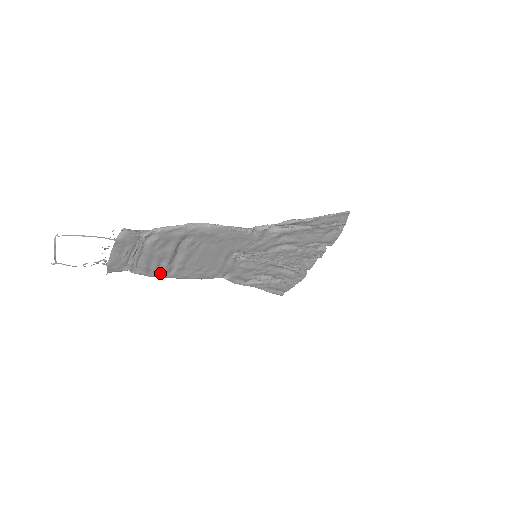
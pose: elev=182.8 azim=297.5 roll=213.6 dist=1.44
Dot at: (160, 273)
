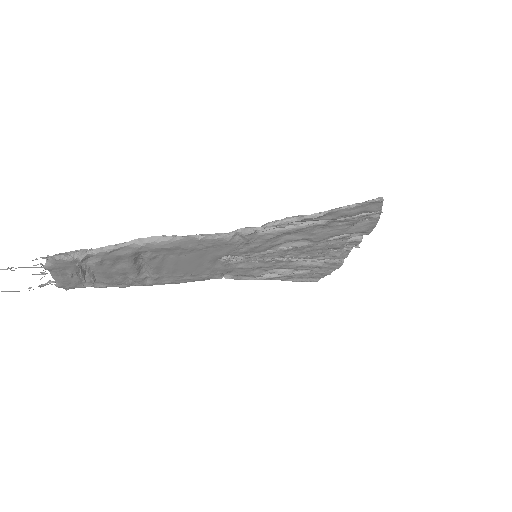
Dot at: (134, 283)
